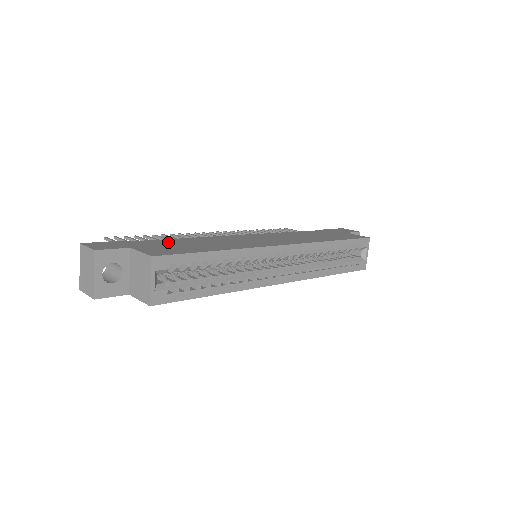
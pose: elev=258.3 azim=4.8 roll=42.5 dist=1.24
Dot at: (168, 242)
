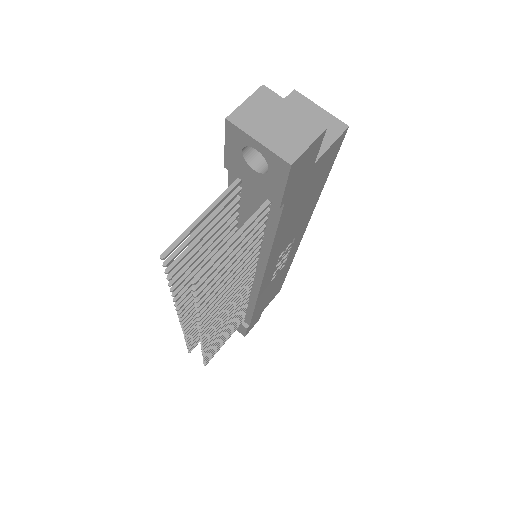
Dot at: occluded
